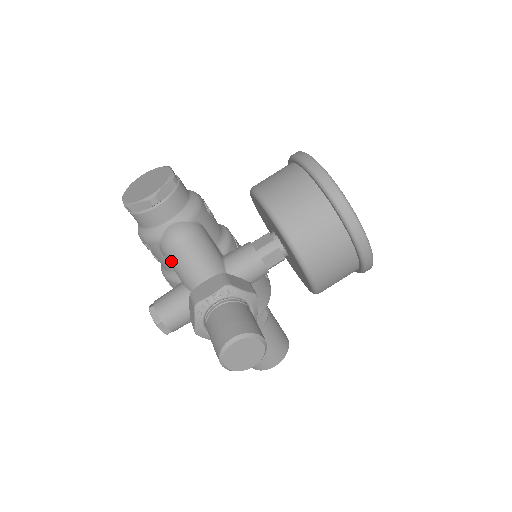
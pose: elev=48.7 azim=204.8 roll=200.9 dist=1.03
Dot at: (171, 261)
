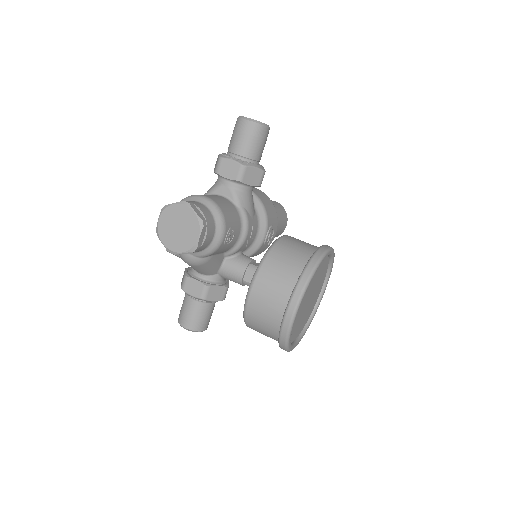
Dot at: occluded
